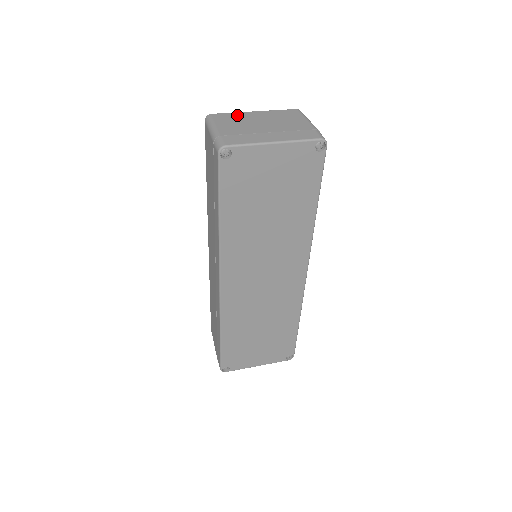
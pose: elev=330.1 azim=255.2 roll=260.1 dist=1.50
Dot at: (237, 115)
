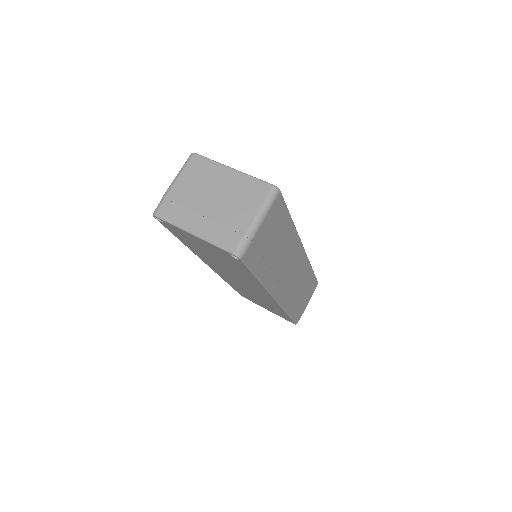
Dot at: (210, 168)
